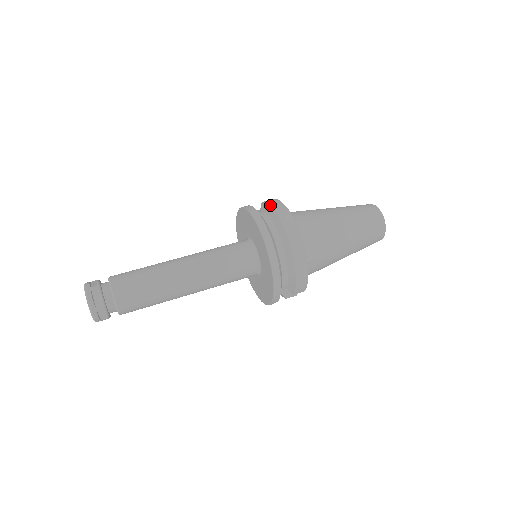
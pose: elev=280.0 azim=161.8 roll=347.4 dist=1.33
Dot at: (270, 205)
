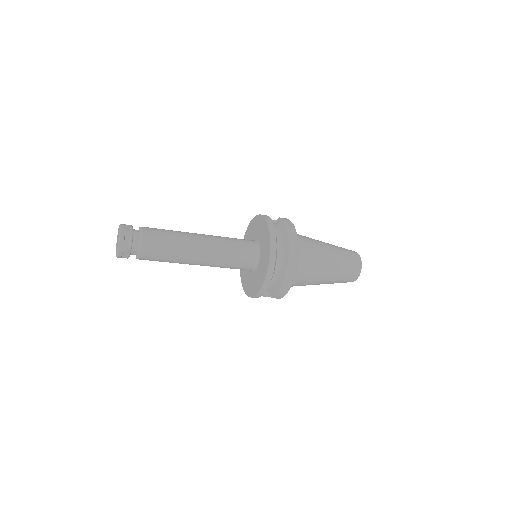
Dot at: (285, 225)
